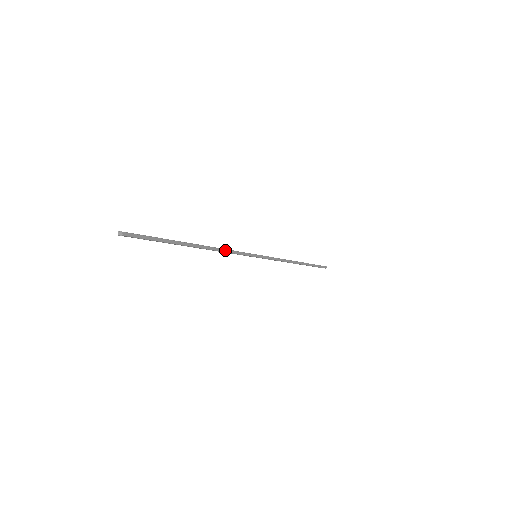
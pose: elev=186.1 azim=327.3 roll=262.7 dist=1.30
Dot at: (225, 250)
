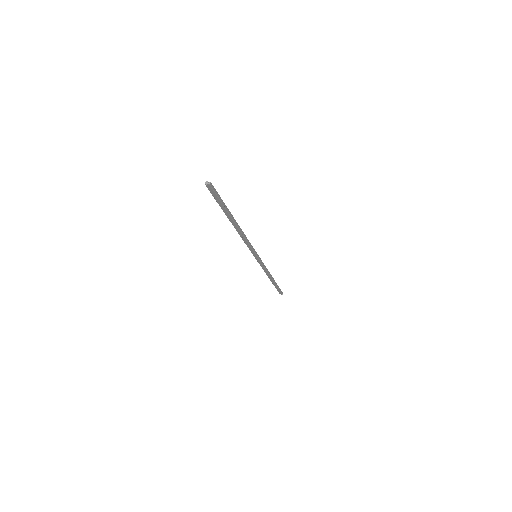
Dot at: (246, 238)
